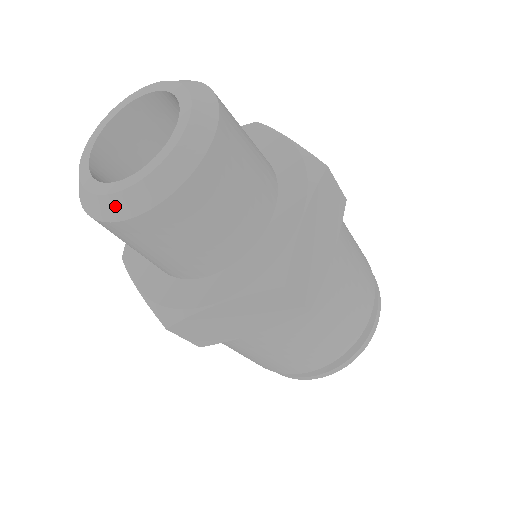
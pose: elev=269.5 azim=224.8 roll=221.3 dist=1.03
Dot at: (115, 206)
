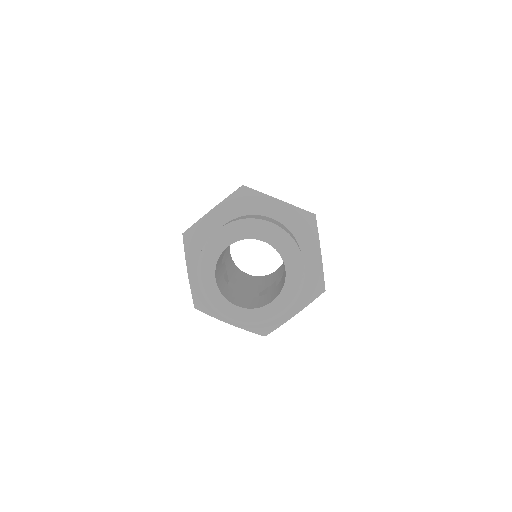
Dot at: (221, 310)
